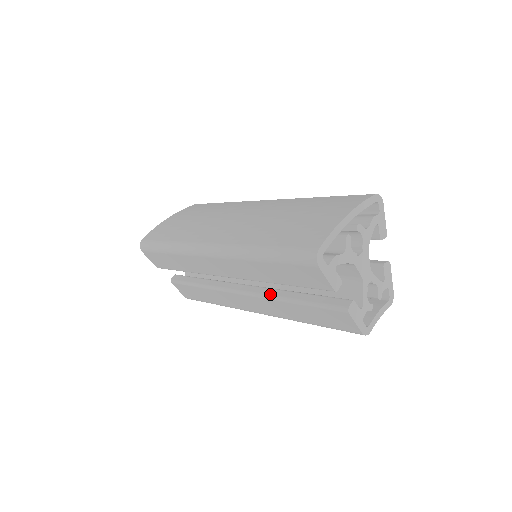
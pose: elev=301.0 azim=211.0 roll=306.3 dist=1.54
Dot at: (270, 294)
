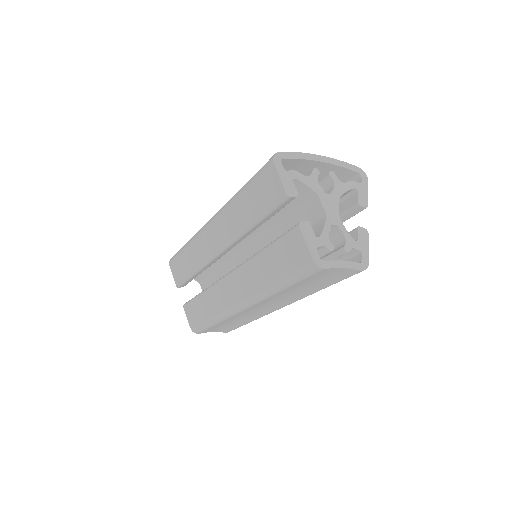
Dot at: occluded
